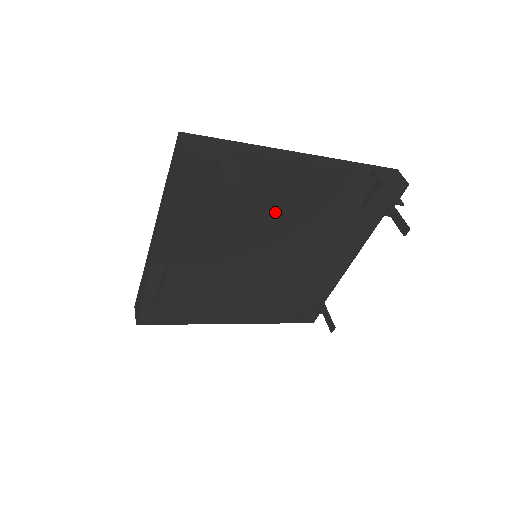
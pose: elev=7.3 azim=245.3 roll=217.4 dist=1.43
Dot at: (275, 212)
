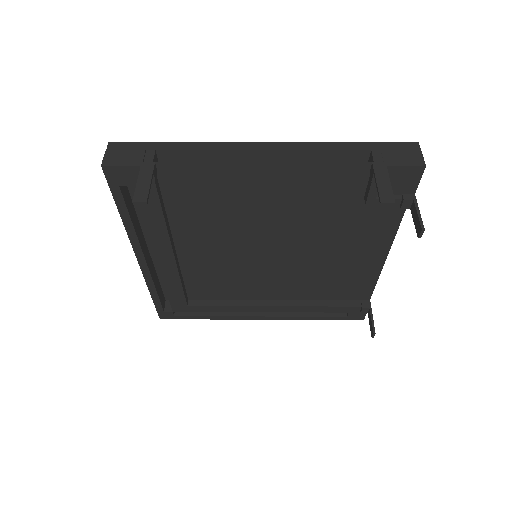
Dot at: (249, 213)
